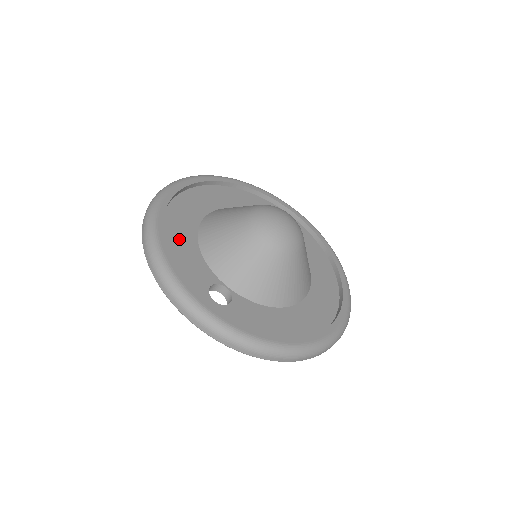
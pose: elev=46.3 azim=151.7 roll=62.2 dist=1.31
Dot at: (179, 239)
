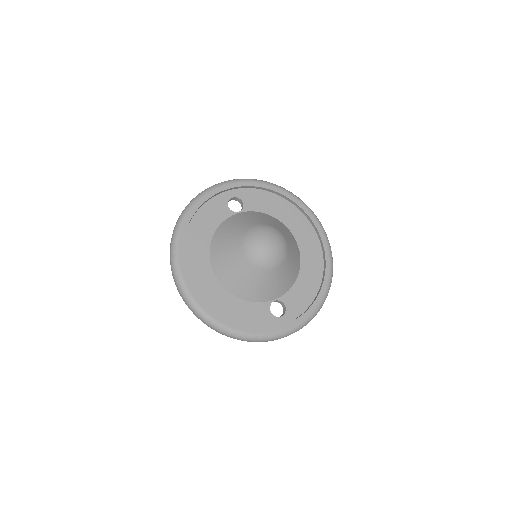
Dot at: (230, 309)
